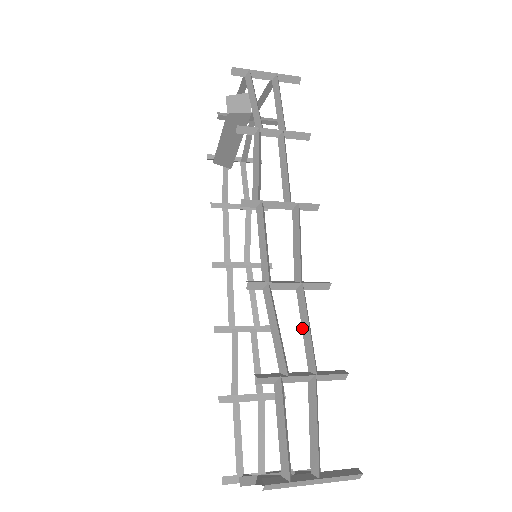
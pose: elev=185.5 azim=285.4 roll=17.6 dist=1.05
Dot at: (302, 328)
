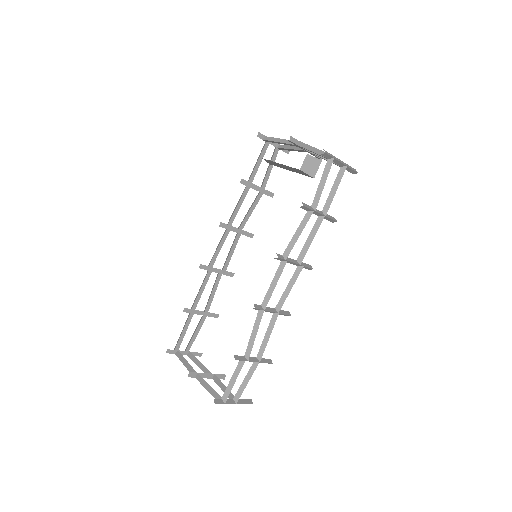
Dot at: (265, 335)
